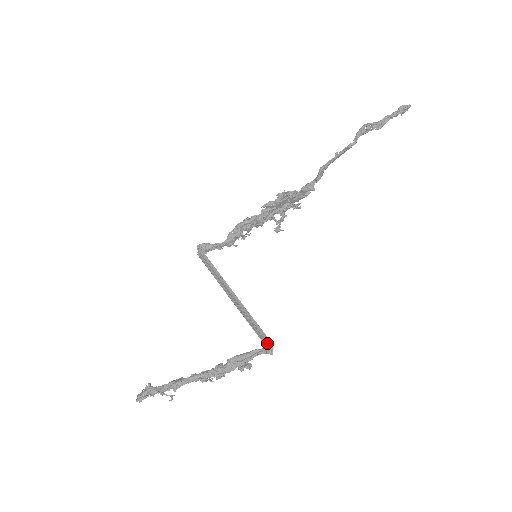
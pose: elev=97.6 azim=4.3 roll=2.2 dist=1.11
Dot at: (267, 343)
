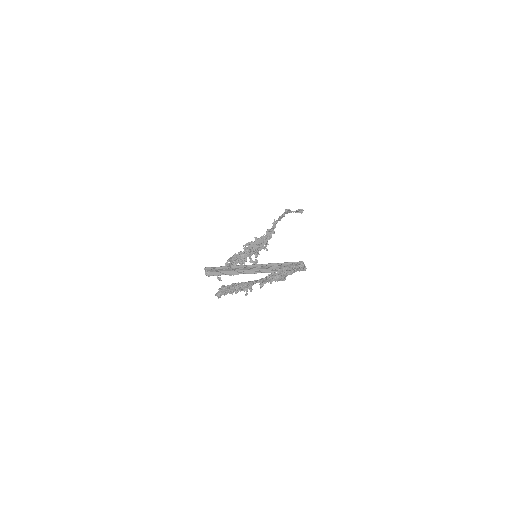
Dot at: occluded
